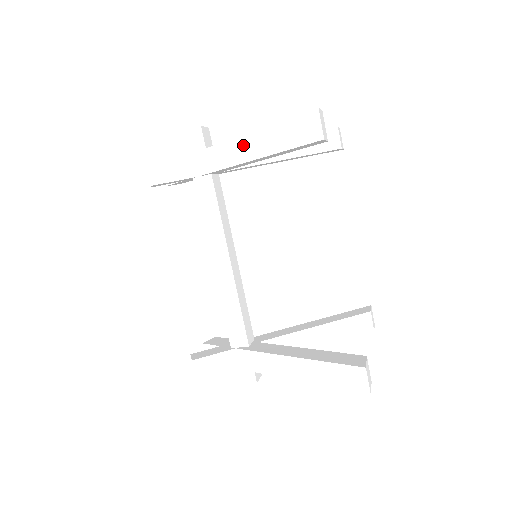
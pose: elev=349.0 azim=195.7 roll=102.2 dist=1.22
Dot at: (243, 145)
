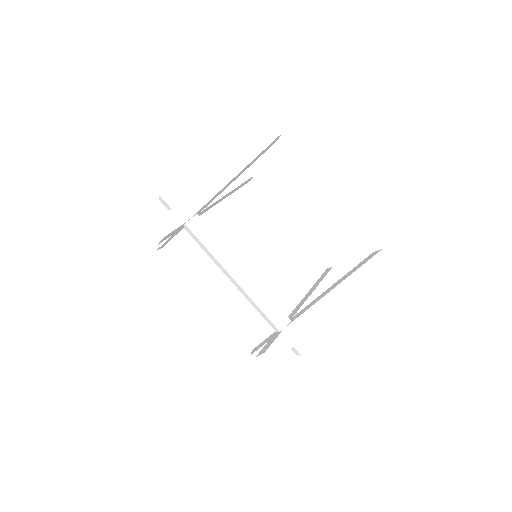
Dot at: (222, 172)
